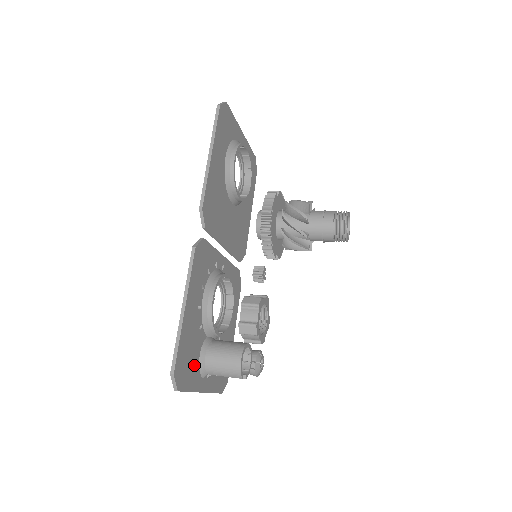
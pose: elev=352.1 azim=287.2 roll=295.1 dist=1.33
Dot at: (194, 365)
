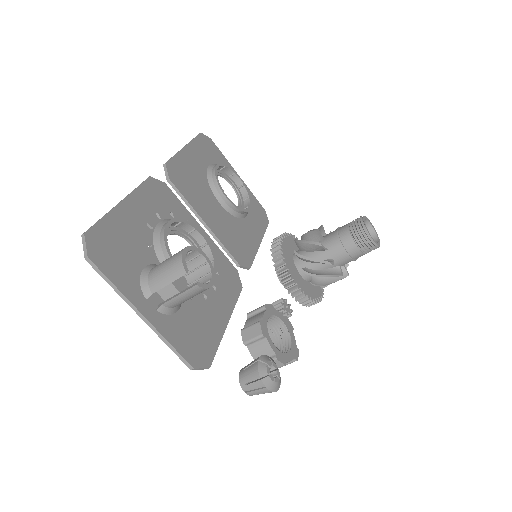
Dot at: (129, 268)
